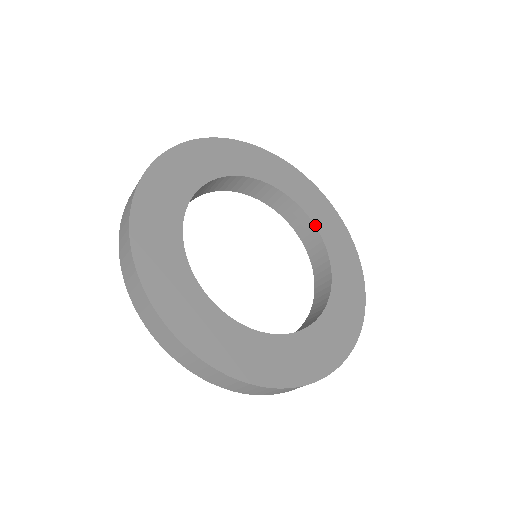
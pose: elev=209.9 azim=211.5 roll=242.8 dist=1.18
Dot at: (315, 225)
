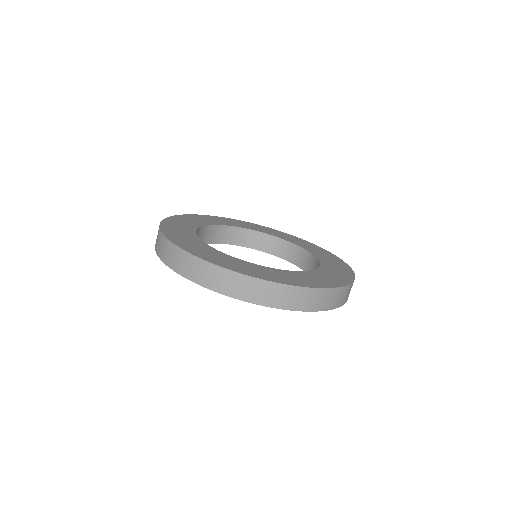
Dot at: (302, 247)
